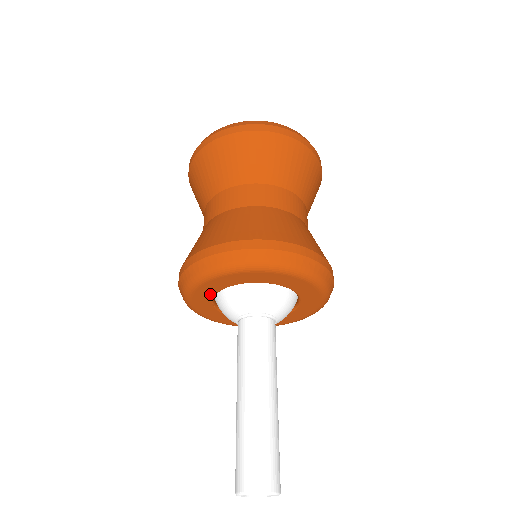
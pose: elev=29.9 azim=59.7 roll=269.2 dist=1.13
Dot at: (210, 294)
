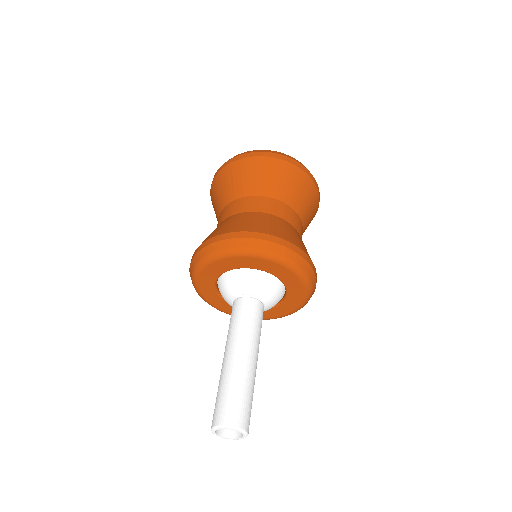
Dot at: (212, 291)
